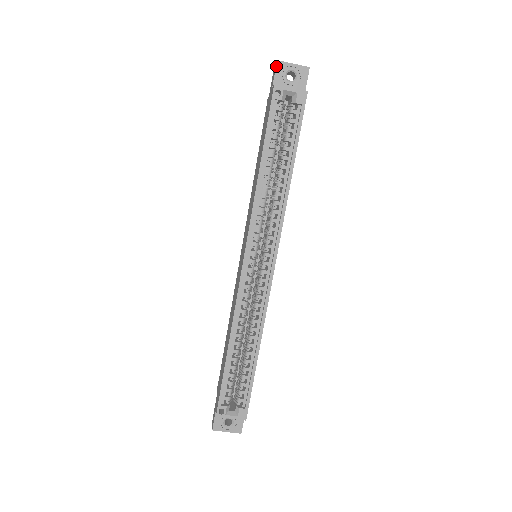
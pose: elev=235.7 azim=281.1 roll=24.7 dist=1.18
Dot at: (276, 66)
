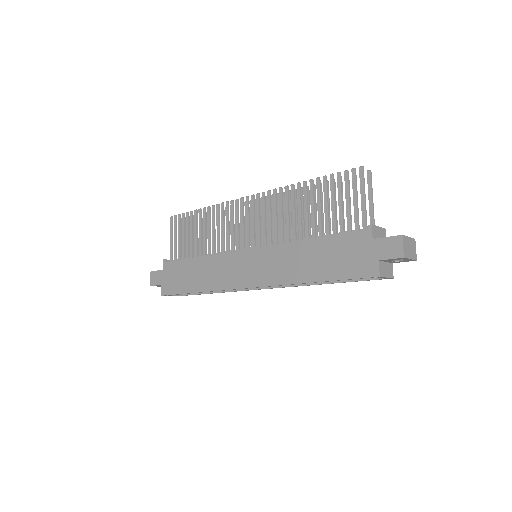
Dot at: (399, 258)
